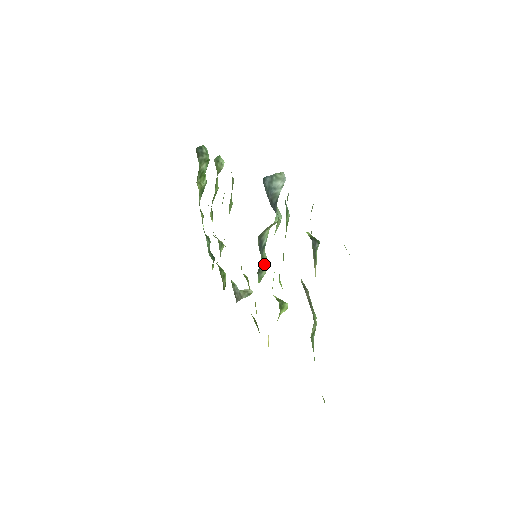
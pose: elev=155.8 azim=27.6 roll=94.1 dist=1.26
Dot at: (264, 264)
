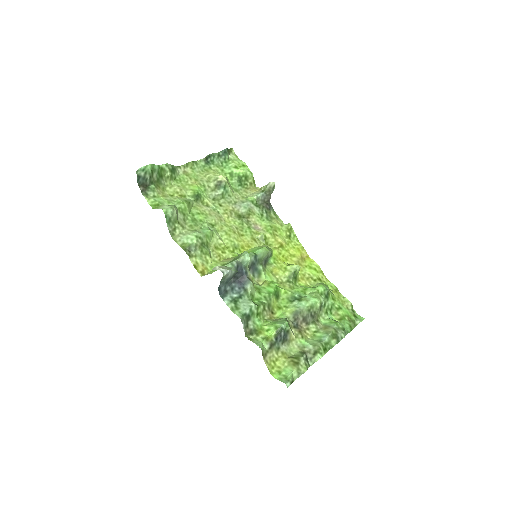
Dot at: (265, 256)
